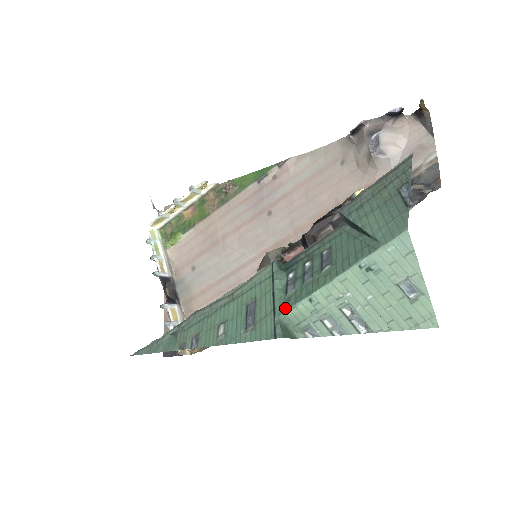
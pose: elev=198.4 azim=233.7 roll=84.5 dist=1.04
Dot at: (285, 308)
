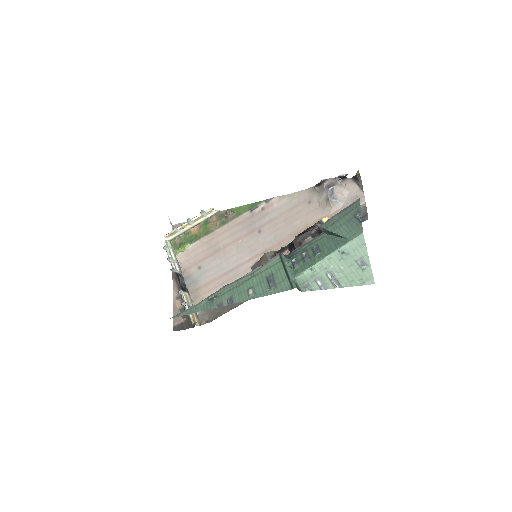
Dot at: (296, 274)
